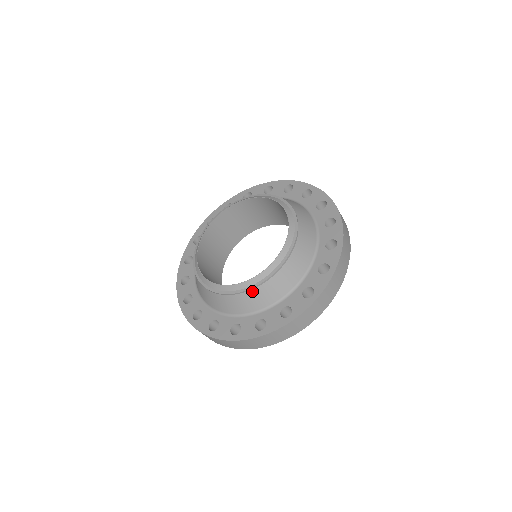
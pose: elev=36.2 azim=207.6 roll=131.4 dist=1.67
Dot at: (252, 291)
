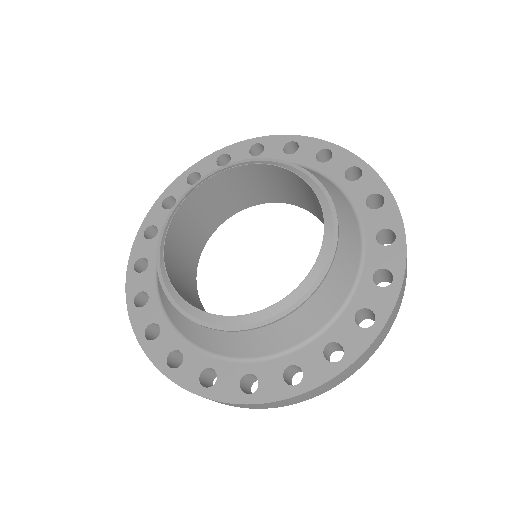
Dot at: (277, 324)
